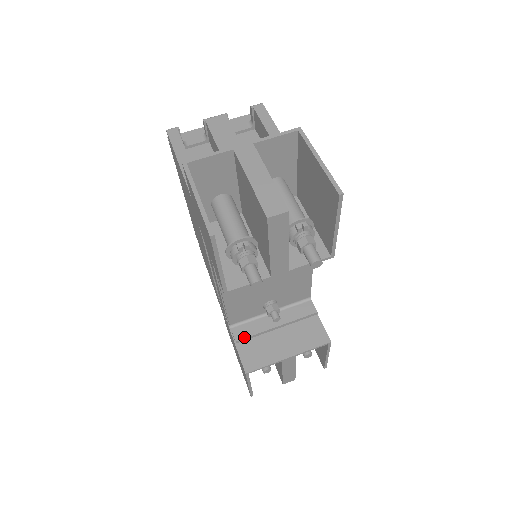
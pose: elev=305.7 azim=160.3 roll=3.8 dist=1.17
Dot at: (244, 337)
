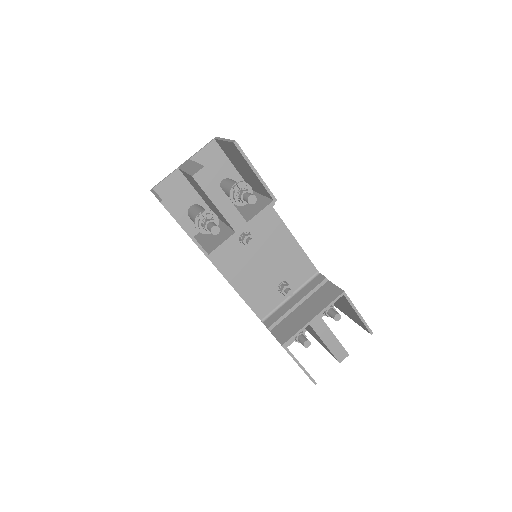
Dot at: (274, 322)
